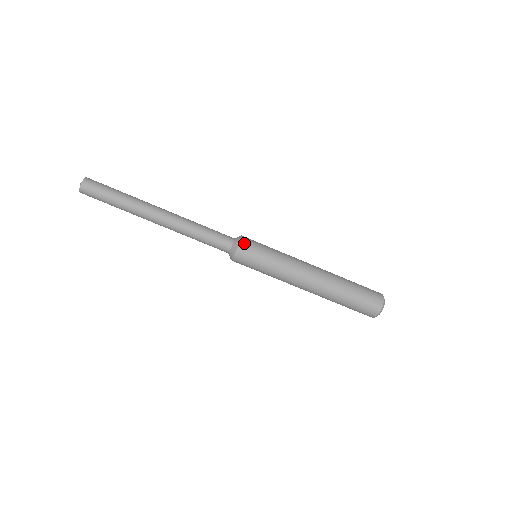
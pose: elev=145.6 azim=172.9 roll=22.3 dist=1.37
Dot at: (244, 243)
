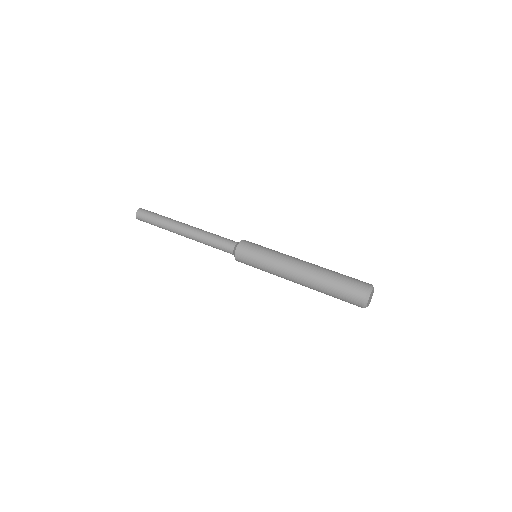
Dot at: (242, 244)
